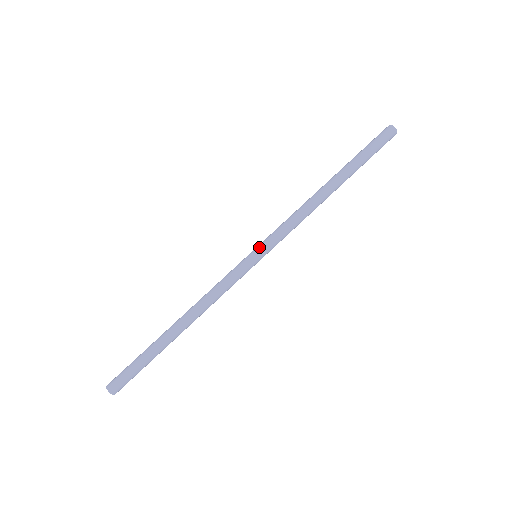
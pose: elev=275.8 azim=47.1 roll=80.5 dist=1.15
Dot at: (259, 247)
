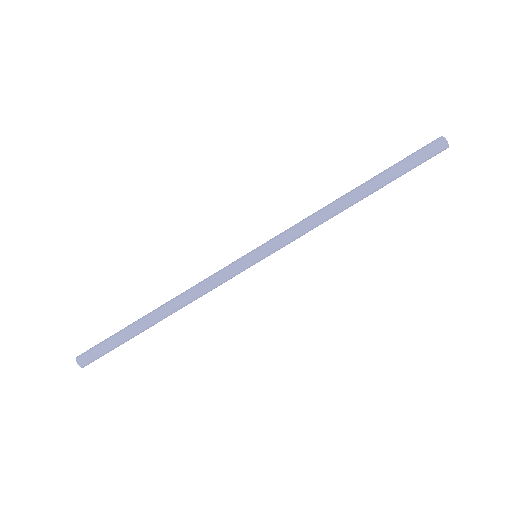
Dot at: (260, 247)
